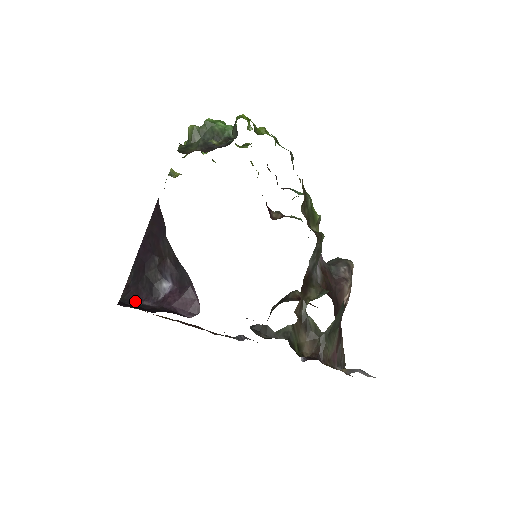
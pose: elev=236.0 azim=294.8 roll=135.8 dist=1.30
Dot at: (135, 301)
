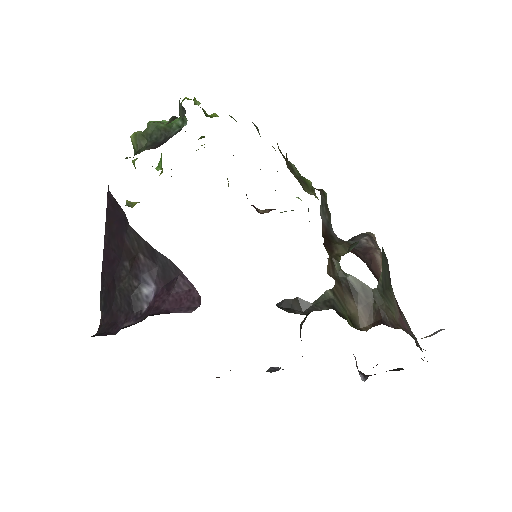
Dot at: (112, 329)
